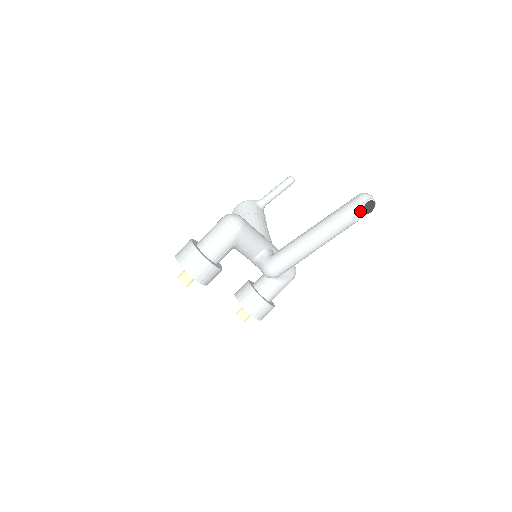
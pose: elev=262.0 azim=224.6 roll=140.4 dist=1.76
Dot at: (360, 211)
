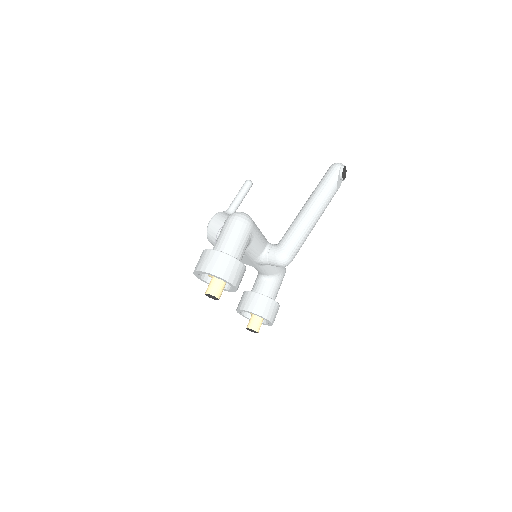
Dot at: (339, 178)
